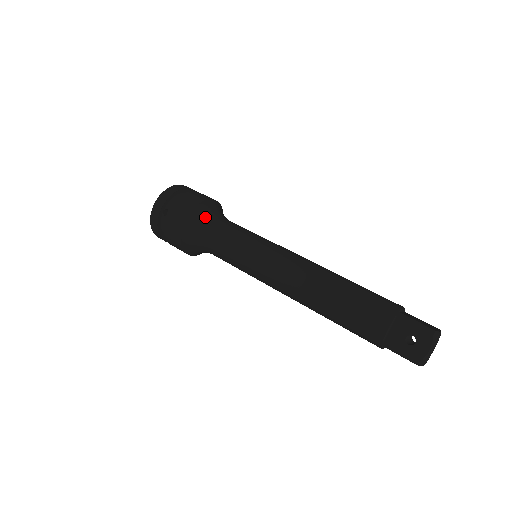
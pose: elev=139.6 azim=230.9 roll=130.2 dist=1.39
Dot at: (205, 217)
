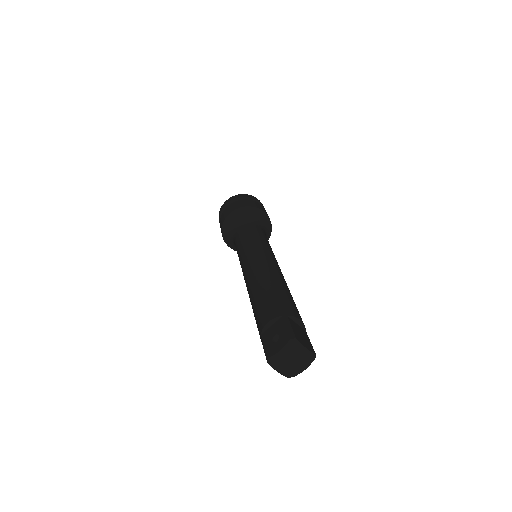
Dot at: (245, 217)
